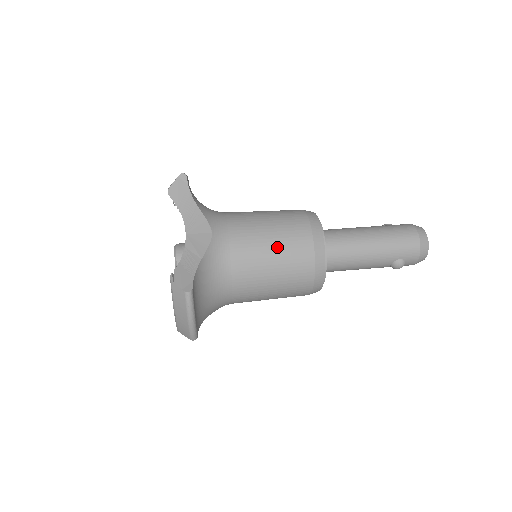
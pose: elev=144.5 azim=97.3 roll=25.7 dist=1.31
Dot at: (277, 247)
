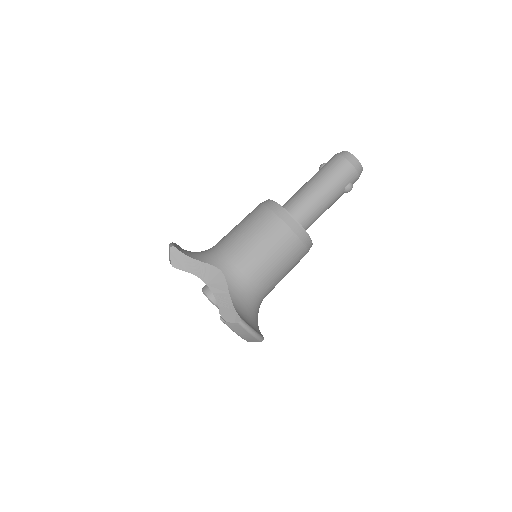
Dot at: (267, 246)
